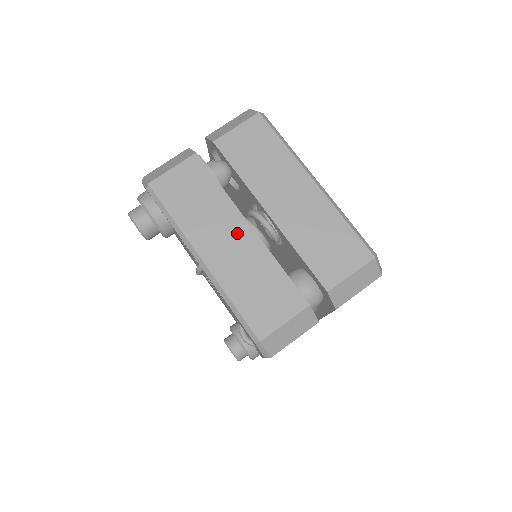
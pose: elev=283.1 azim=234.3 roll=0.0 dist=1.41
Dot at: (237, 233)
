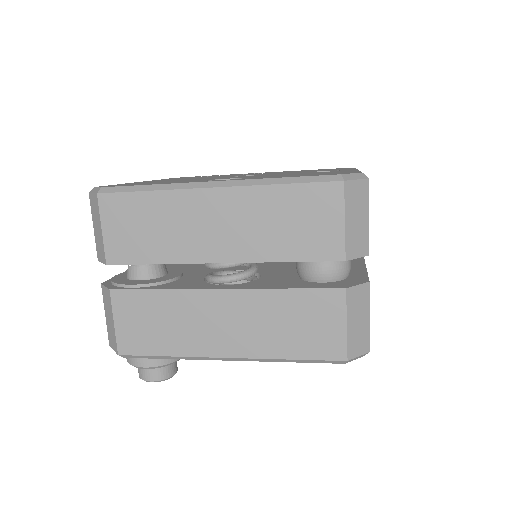
Dot at: (221, 308)
